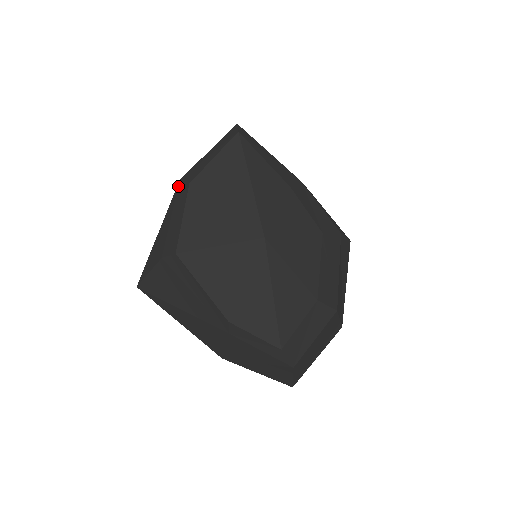
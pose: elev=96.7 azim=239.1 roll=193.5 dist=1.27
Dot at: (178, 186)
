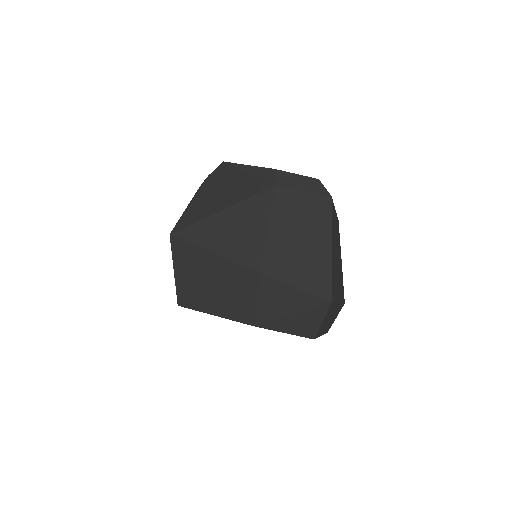
Dot at: occluded
